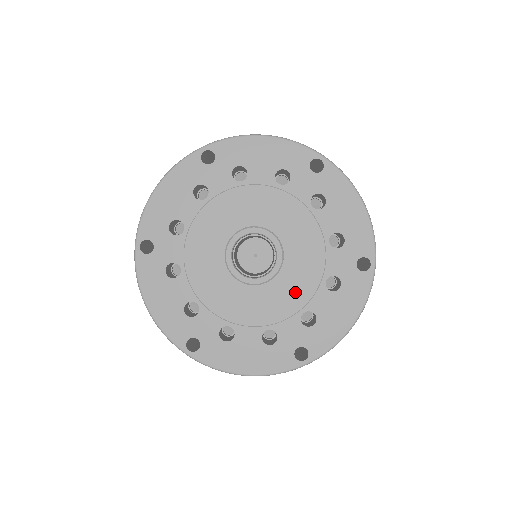
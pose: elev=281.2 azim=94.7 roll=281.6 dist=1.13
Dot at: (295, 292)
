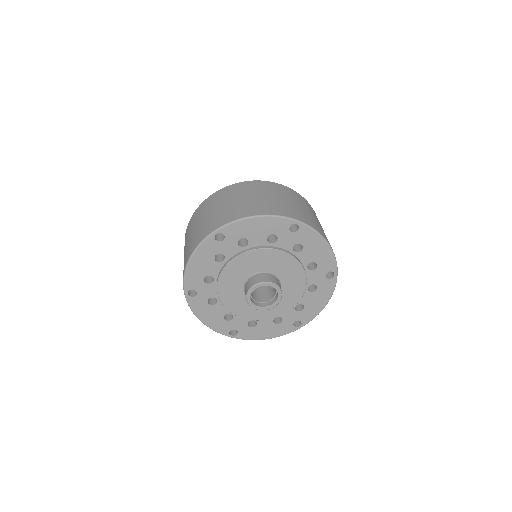
Dot at: (290, 299)
